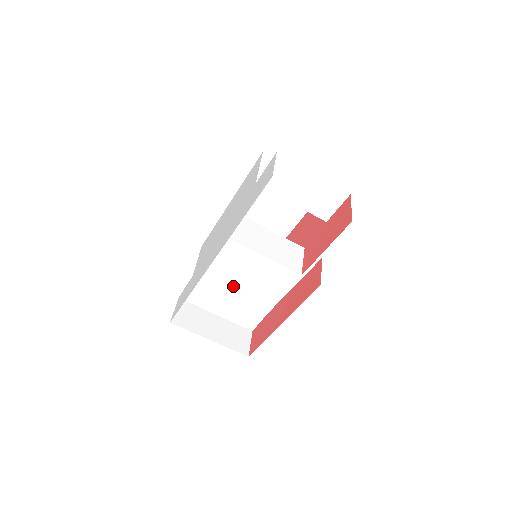
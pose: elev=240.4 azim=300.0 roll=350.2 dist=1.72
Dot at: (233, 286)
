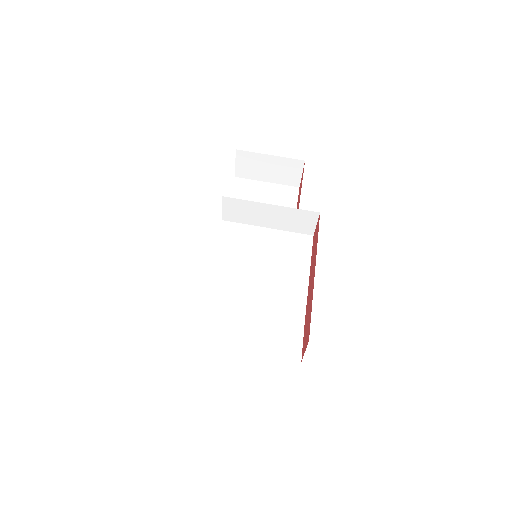
Dot at: (248, 302)
